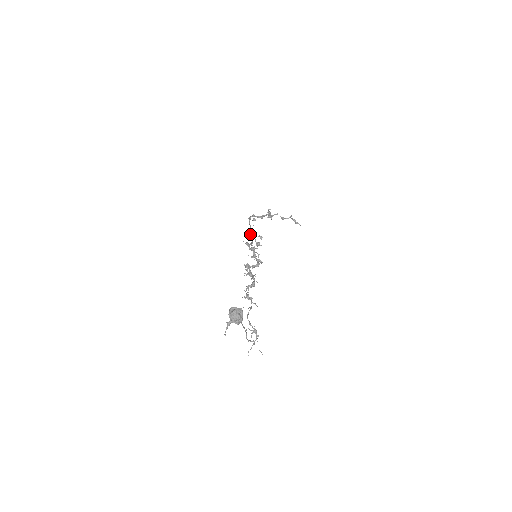
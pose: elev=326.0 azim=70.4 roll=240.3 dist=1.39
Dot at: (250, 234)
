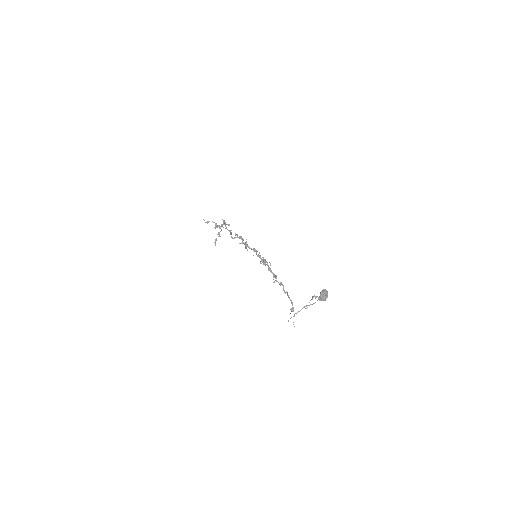
Dot at: (237, 235)
